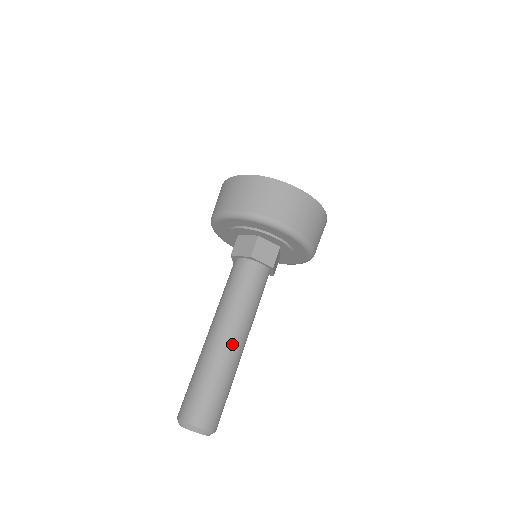
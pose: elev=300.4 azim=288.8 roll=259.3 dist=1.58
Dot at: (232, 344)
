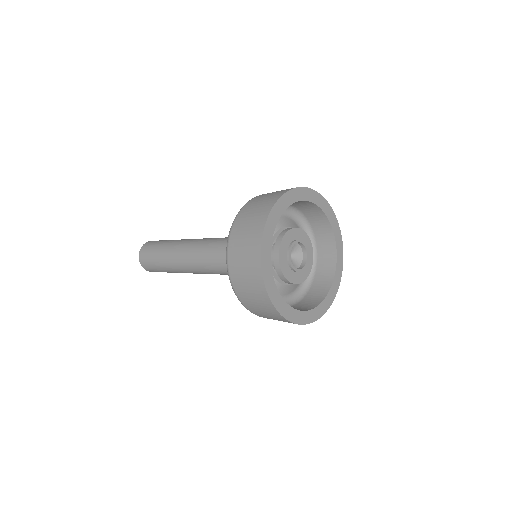
Dot at: (188, 272)
